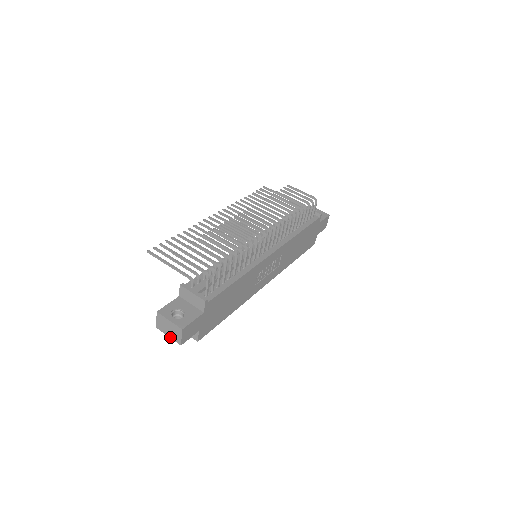
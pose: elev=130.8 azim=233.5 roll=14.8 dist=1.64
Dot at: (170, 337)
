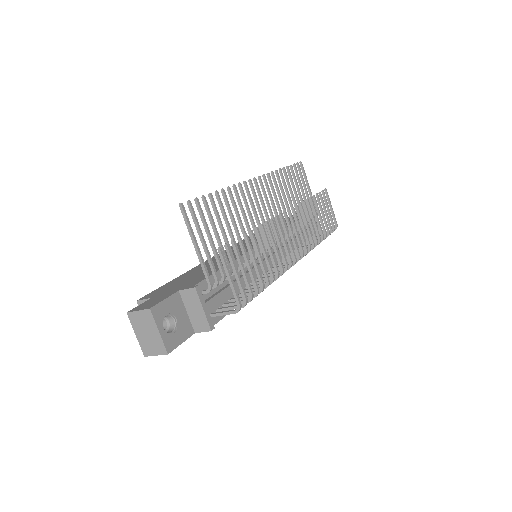
Dot at: (138, 338)
